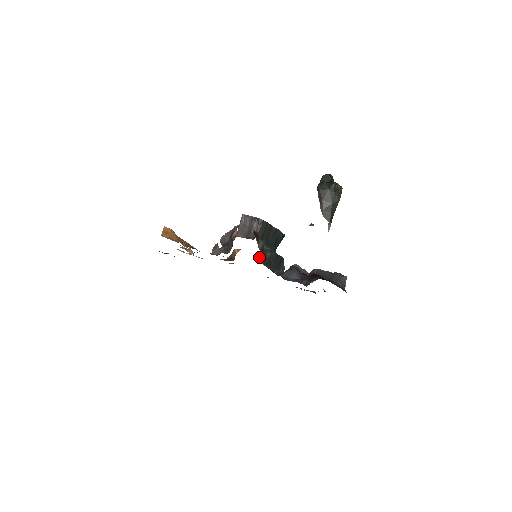
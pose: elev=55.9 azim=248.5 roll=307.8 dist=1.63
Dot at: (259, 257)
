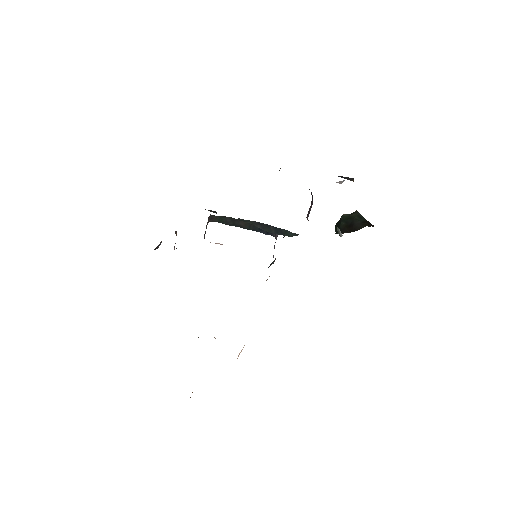
Dot at: occluded
